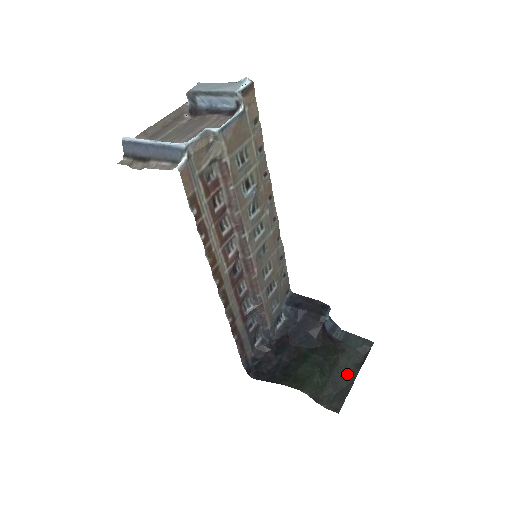
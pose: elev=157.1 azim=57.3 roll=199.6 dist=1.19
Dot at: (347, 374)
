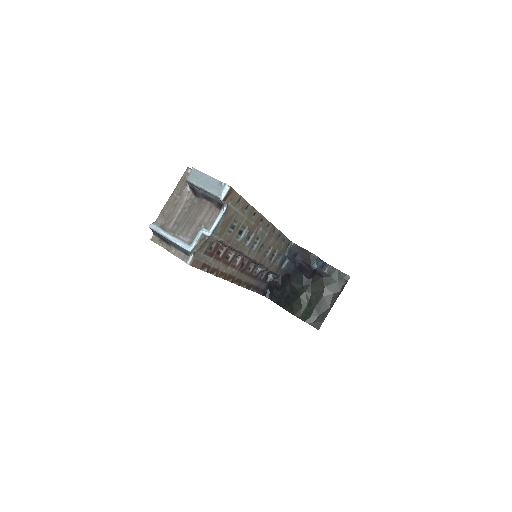
Dot at: (328, 302)
